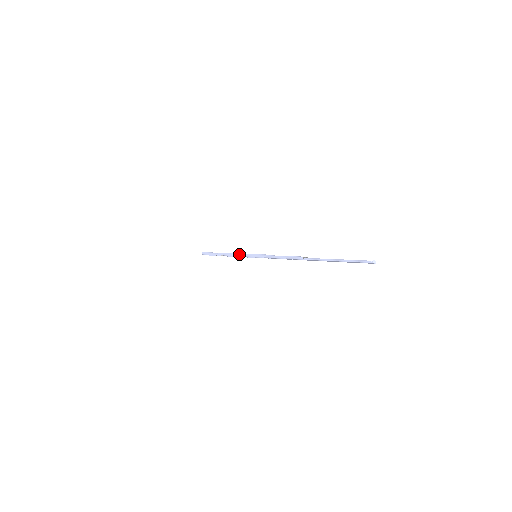
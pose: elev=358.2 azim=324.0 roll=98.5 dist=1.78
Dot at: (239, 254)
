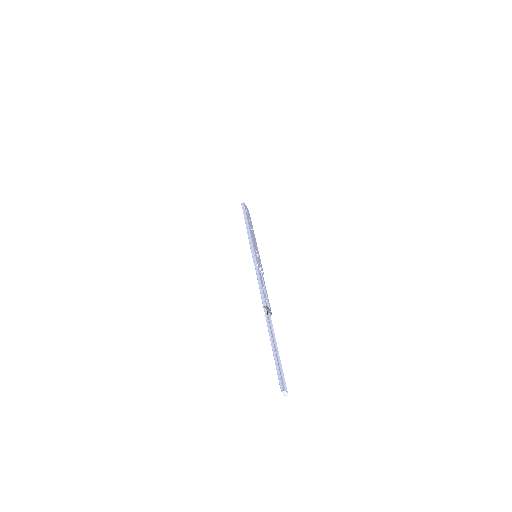
Dot at: (250, 238)
